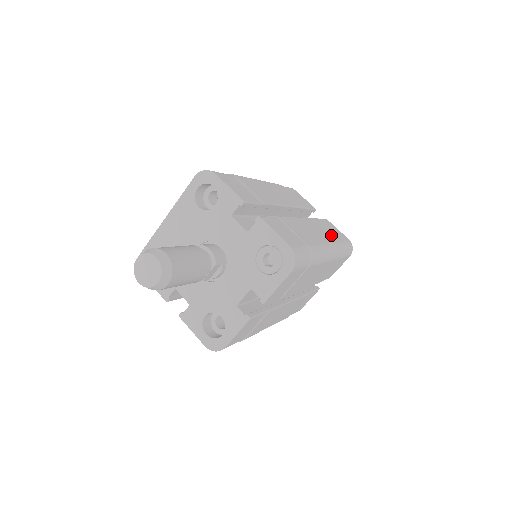
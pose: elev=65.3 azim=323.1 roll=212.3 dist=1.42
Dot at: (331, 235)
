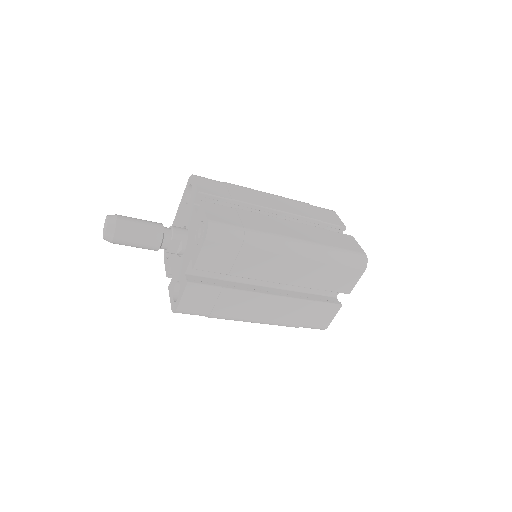
Dot at: (322, 240)
